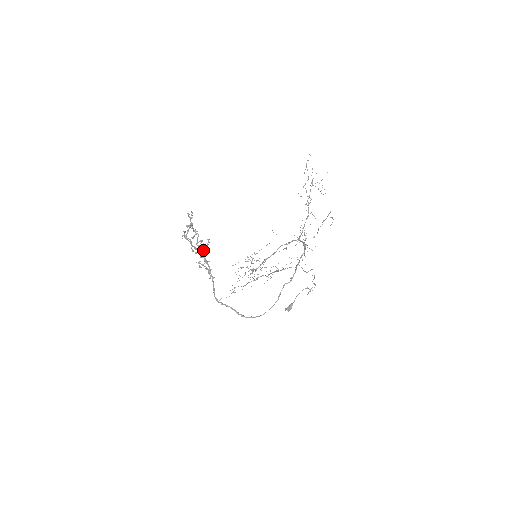
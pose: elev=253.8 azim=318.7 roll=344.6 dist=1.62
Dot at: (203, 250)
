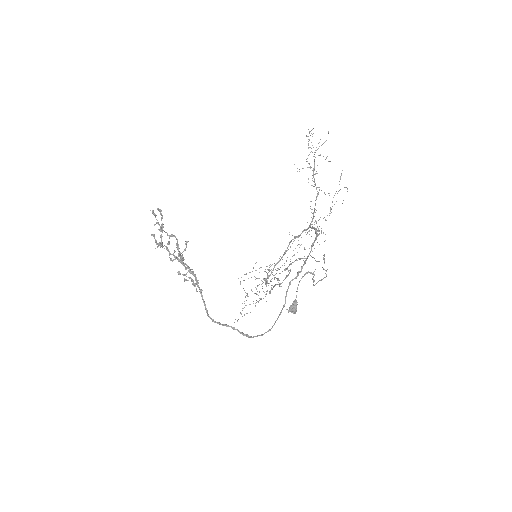
Dot at: (182, 256)
